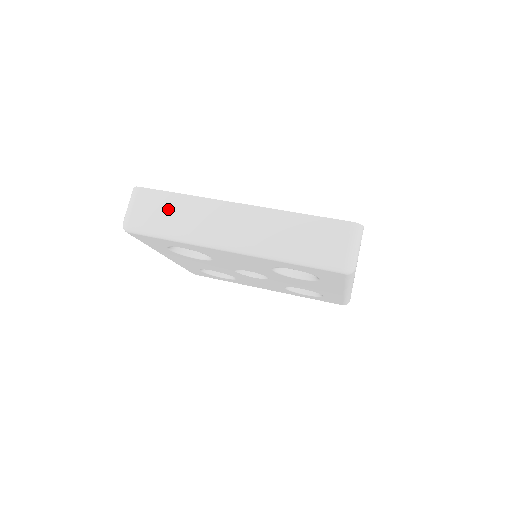
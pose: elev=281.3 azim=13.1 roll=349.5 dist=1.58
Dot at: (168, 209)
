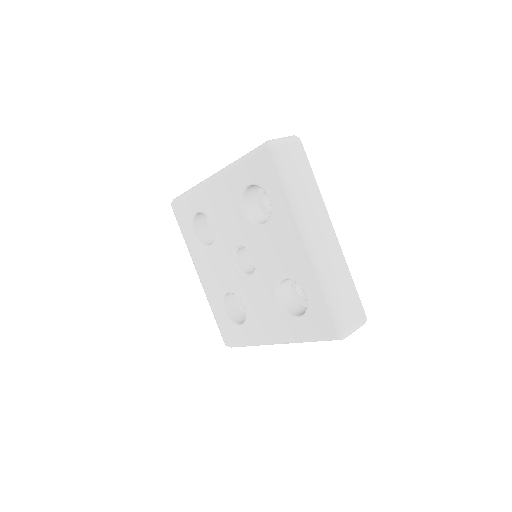
Dot at: occluded
